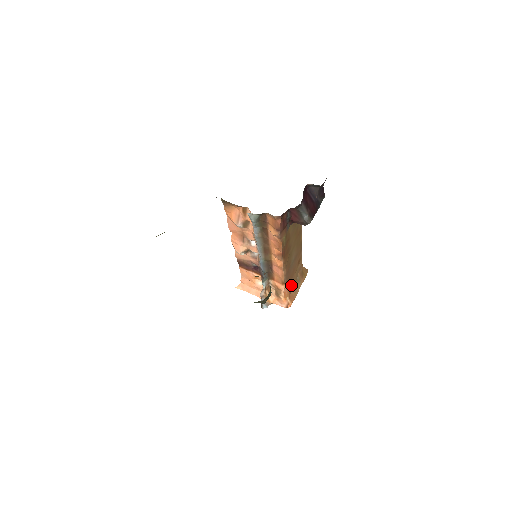
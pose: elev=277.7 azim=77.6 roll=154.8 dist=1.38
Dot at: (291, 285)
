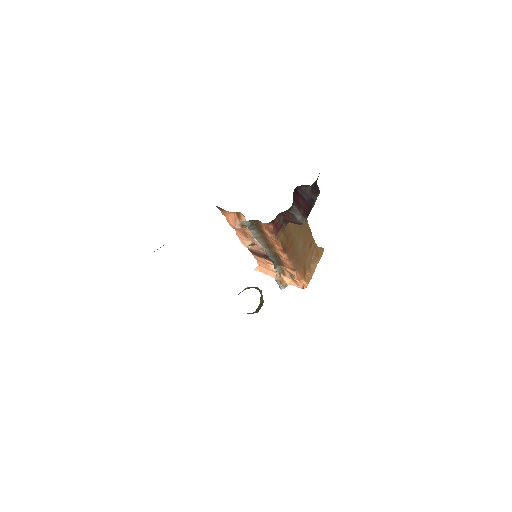
Dot at: (305, 268)
